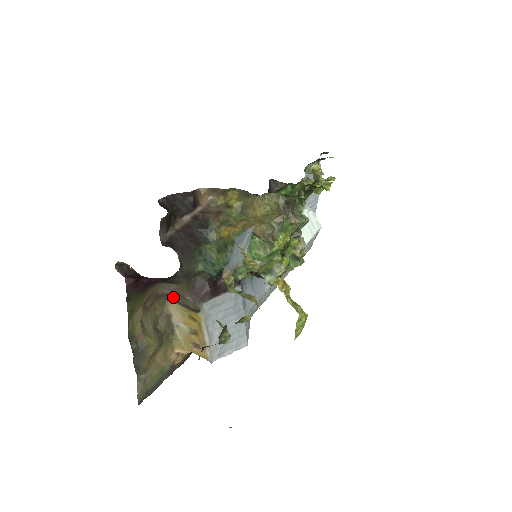
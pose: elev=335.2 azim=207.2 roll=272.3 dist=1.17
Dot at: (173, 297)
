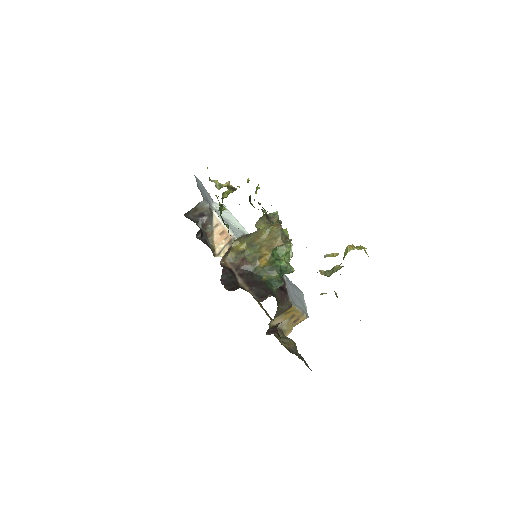
Dot at: (276, 316)
